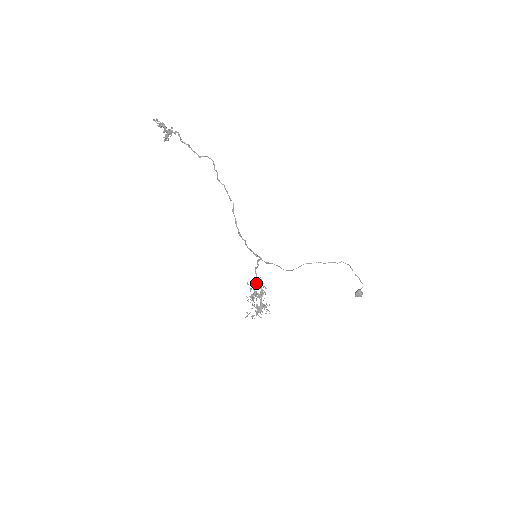
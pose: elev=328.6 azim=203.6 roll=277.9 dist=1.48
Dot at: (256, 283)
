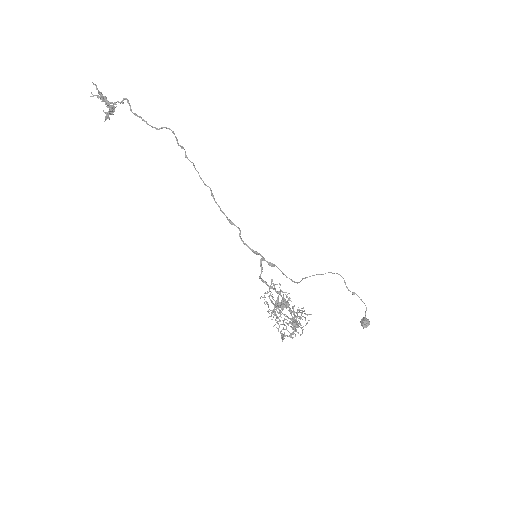
Dot at: (270, 294)
